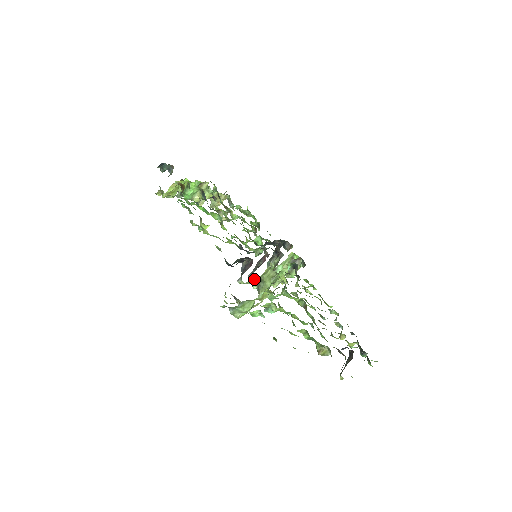
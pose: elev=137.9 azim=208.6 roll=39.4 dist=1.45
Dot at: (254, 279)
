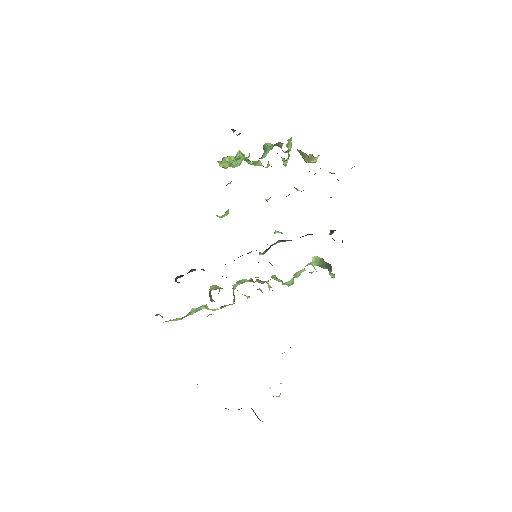
Dot at: occluded
